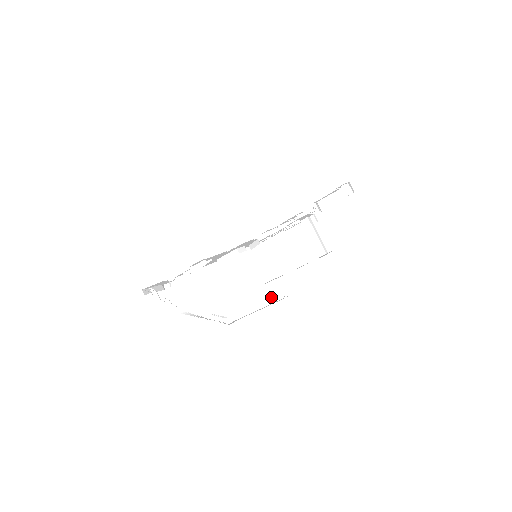
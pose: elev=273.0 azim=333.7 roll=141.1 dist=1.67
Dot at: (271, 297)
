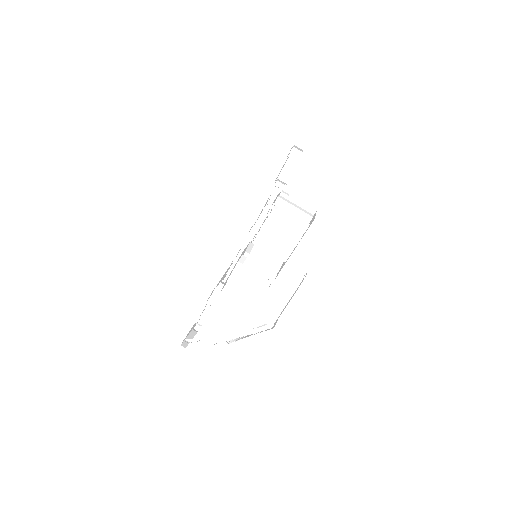
Dot at: (293, 283)
